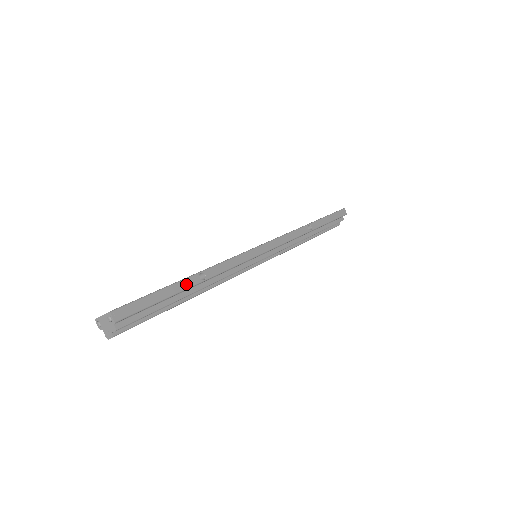
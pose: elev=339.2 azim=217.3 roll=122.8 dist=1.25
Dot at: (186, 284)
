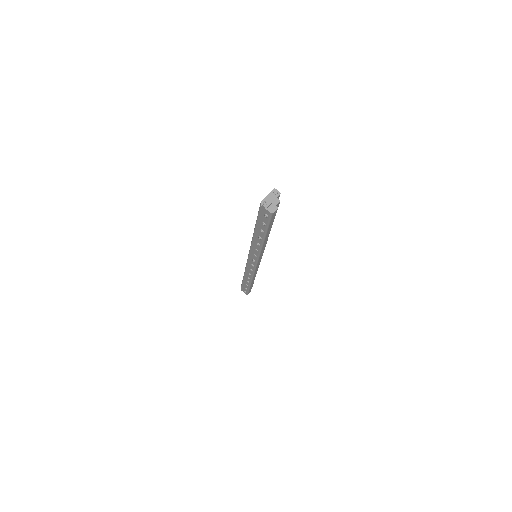
Dot at: occluded
